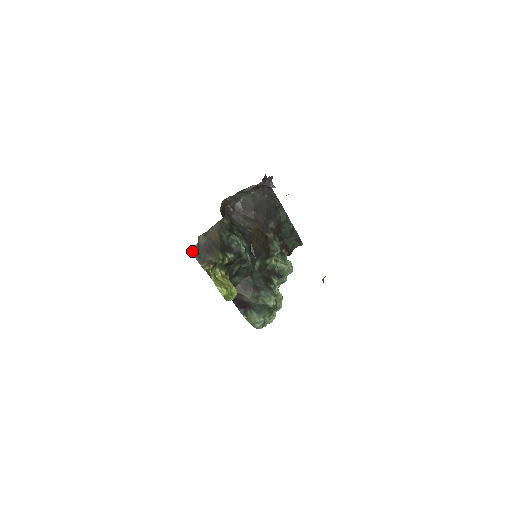
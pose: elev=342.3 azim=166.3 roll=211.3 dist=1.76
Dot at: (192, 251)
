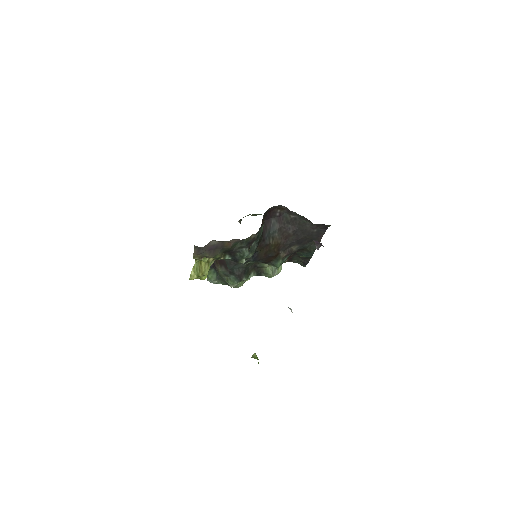
Dot at: (196, 246)
